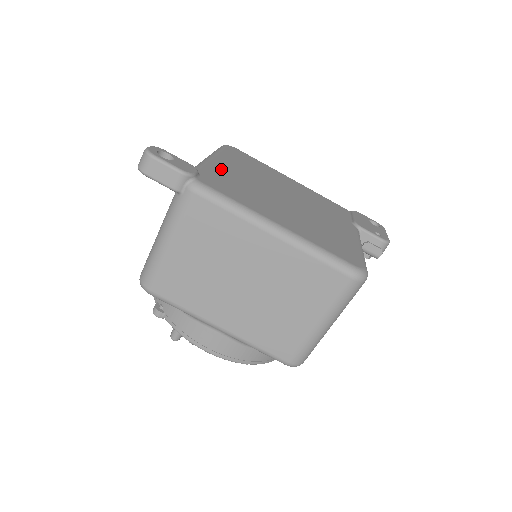
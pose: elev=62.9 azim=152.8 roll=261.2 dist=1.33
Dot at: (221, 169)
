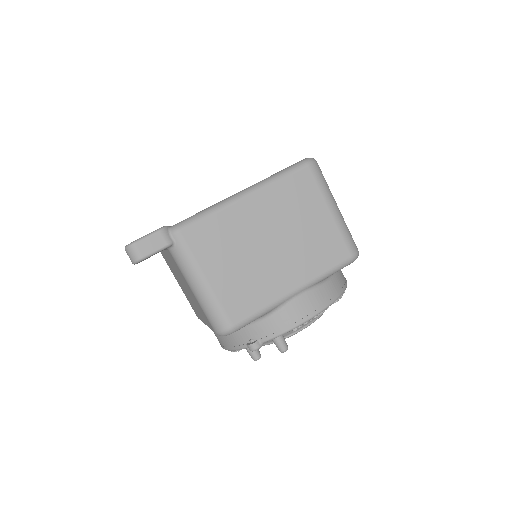
Dot at: occluded
